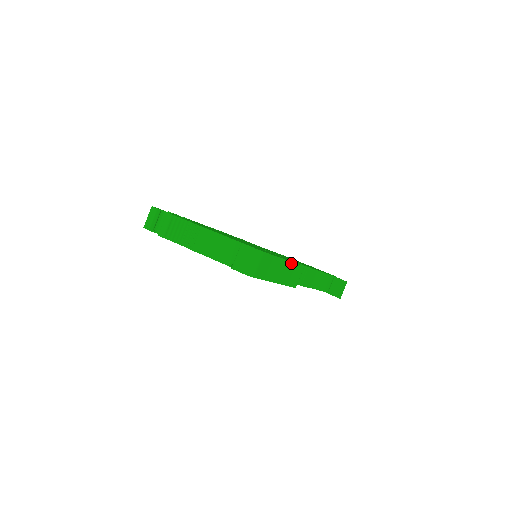
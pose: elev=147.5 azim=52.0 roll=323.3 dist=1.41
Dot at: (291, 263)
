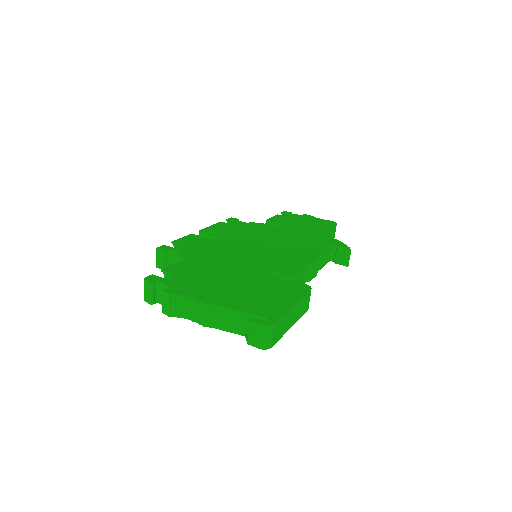
Dot at: (299, 301)
